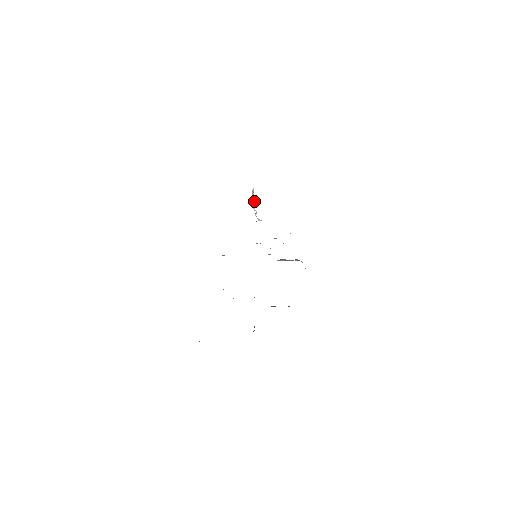
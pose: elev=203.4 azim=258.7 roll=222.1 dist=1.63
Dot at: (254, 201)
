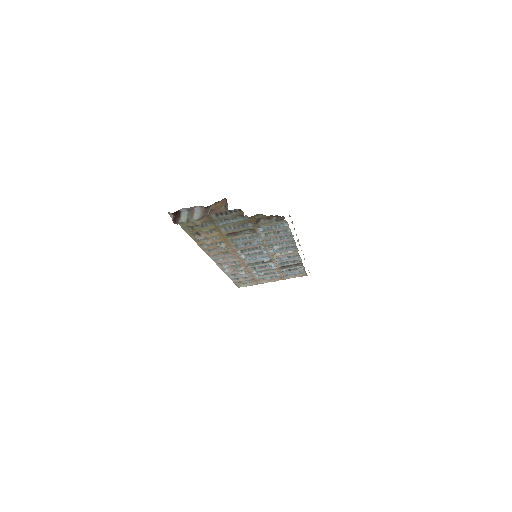
Dot at: occluded
